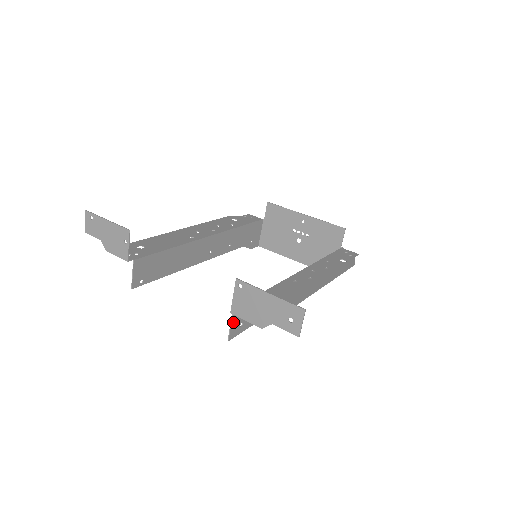
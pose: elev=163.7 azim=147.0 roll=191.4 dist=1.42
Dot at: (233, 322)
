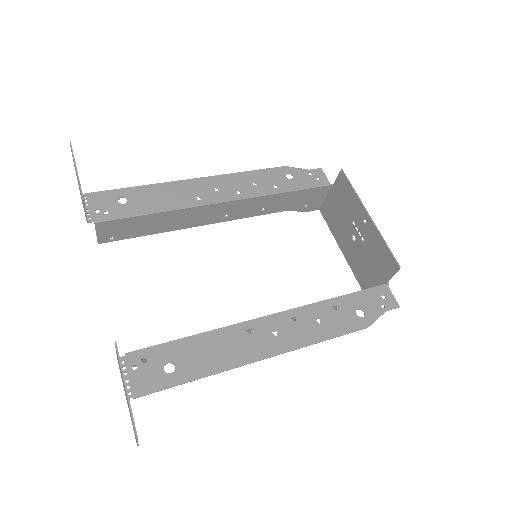
Dot at: occluded
